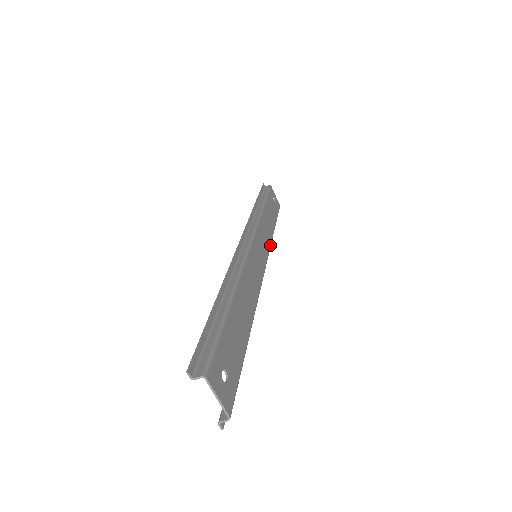
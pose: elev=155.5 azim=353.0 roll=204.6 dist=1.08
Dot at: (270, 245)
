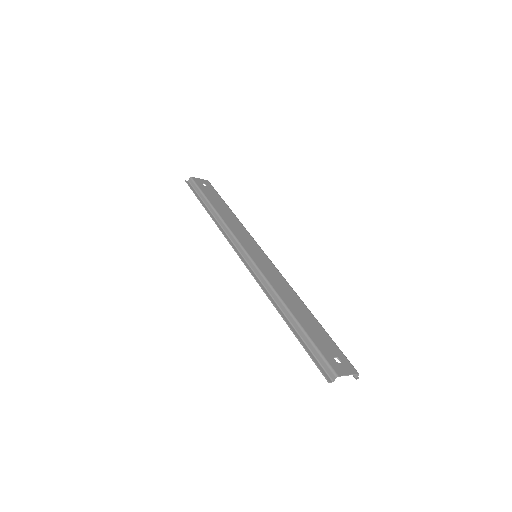
Dot at: (247, 231)
